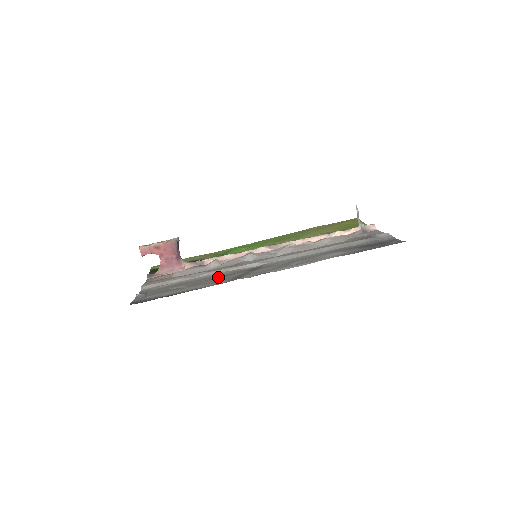
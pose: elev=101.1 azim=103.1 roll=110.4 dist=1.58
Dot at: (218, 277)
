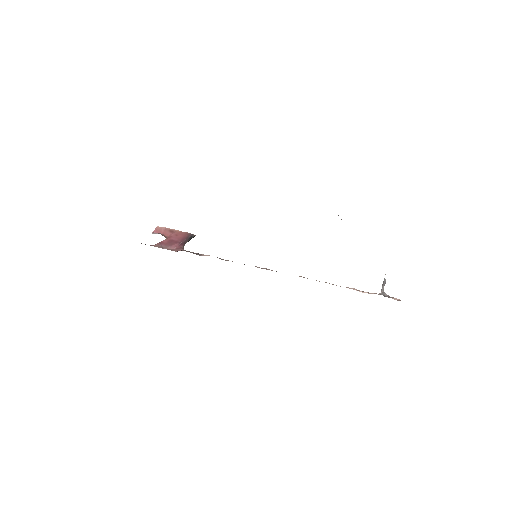
Dot at: occluded
